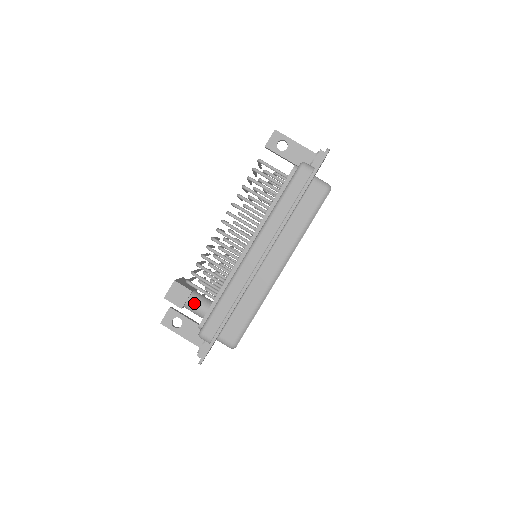
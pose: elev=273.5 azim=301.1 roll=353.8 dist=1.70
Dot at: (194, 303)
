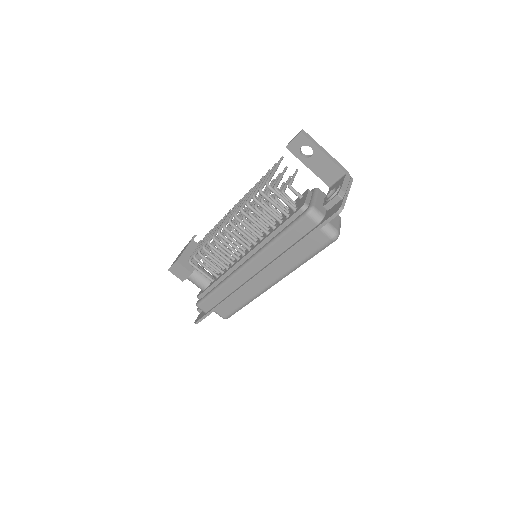
Dot at: (194, 281)
